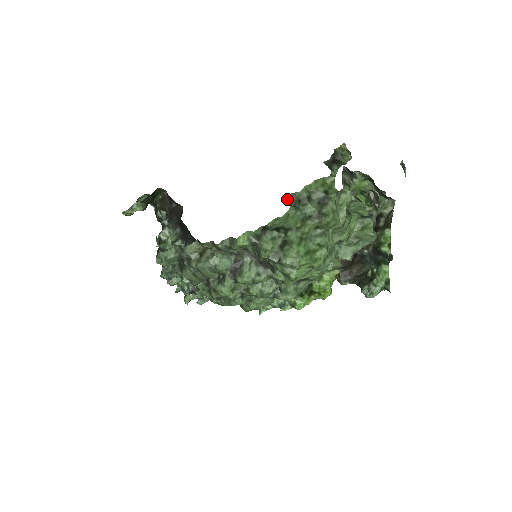
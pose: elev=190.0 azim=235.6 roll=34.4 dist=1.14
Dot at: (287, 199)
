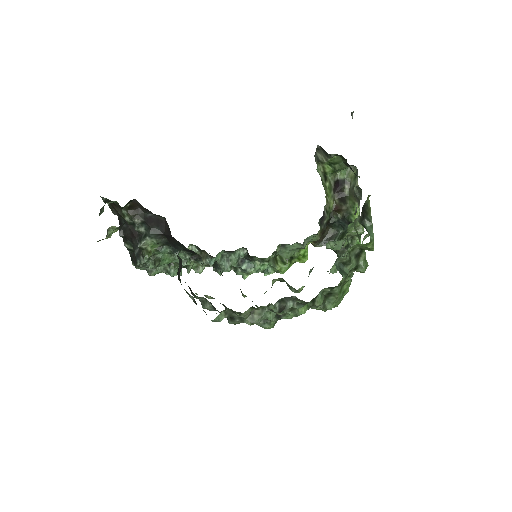
Dot at: occluded
